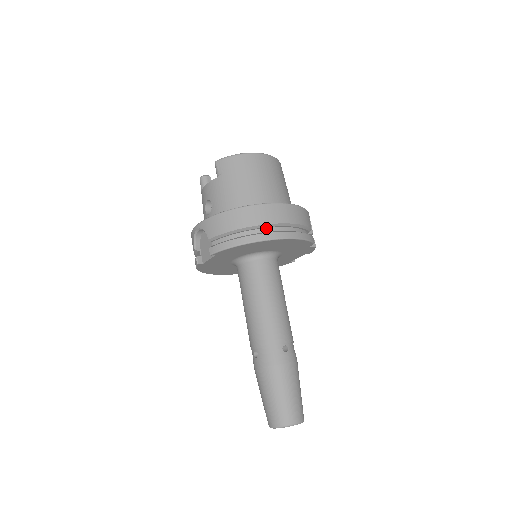
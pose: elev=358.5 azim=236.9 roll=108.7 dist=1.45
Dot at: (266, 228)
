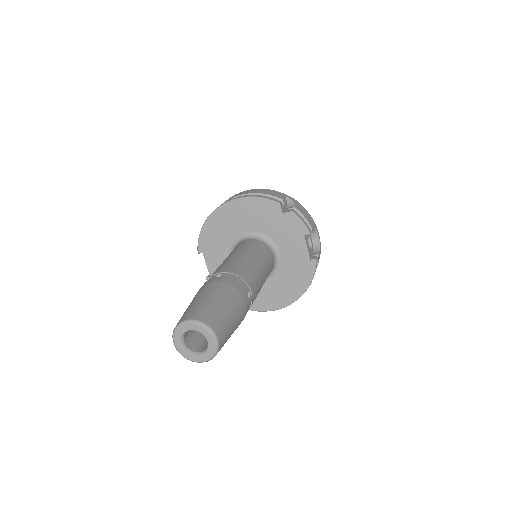
Dot at: occluded
